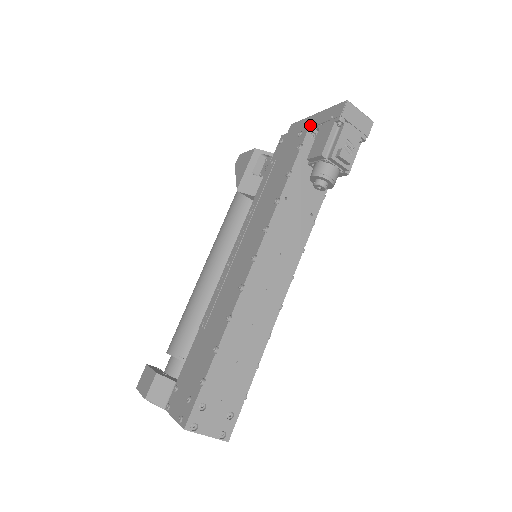
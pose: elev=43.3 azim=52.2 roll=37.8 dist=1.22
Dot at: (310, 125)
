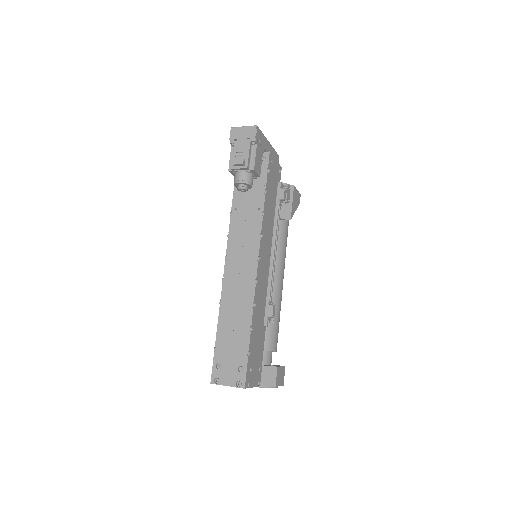
Dot at: occluded
